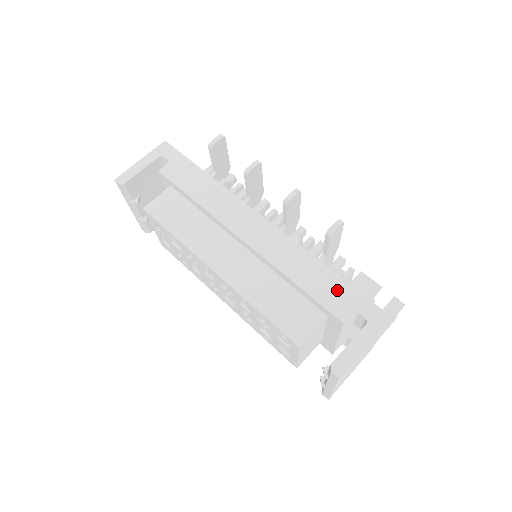
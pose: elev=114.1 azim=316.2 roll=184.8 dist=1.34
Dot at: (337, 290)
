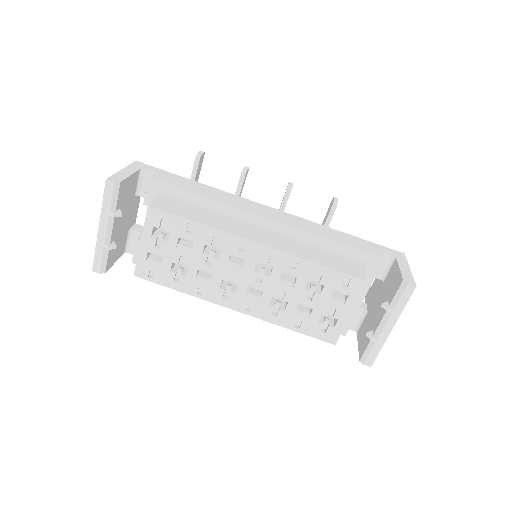
Dot at: (361, 242)
